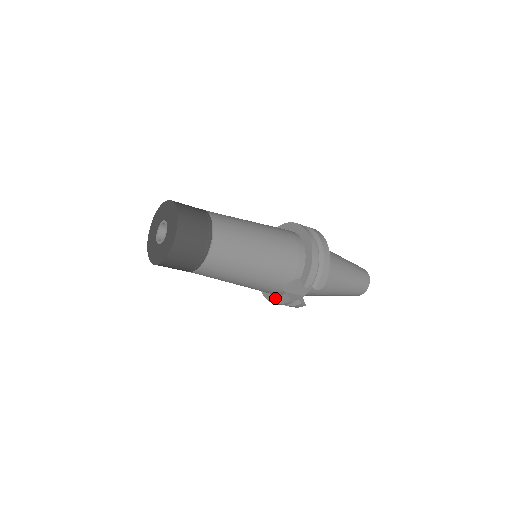
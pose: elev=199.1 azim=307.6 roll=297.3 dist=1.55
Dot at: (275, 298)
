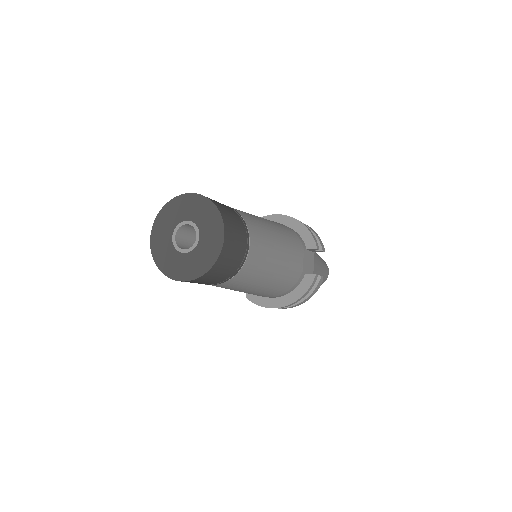
Dot at: (297, 292)
